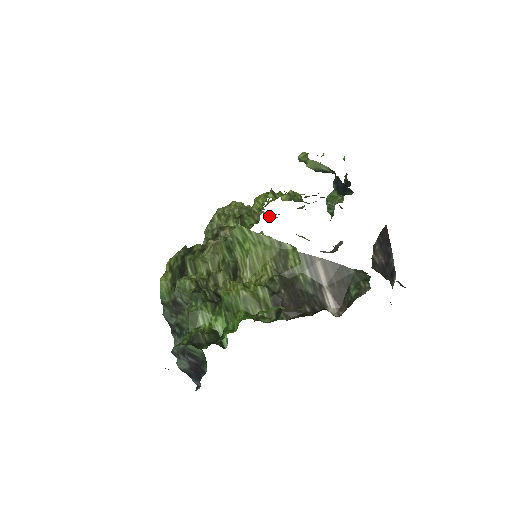
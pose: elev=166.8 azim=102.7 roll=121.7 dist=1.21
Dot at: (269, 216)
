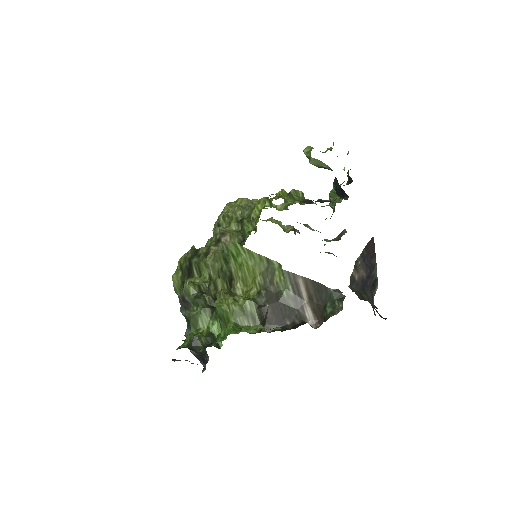
Dot at: occluded
